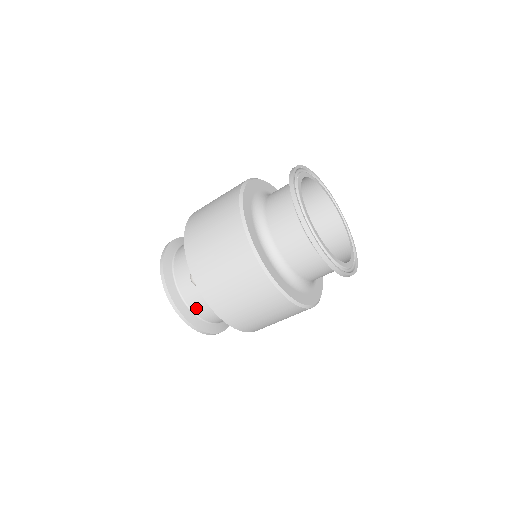
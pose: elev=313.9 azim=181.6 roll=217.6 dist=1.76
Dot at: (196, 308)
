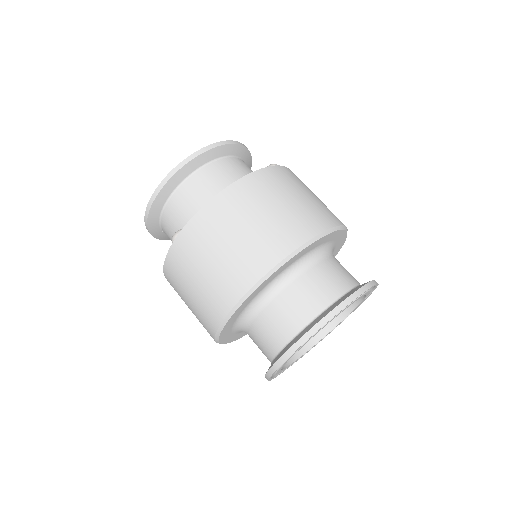
Dot at: (165, 227)
